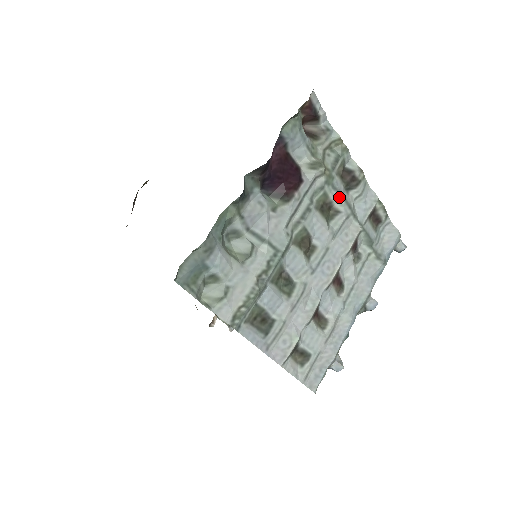
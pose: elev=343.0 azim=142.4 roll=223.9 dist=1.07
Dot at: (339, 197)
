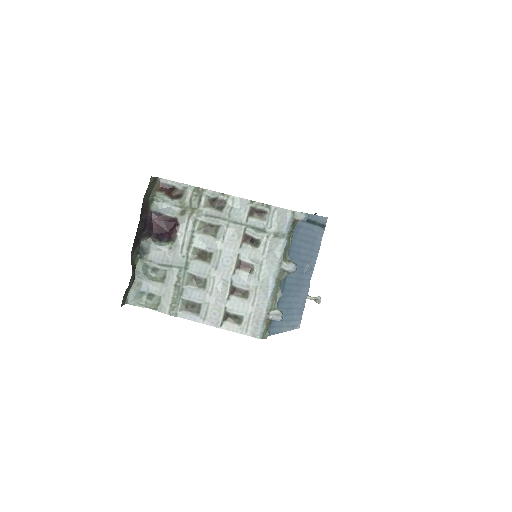
Dot at: (212, 219)
